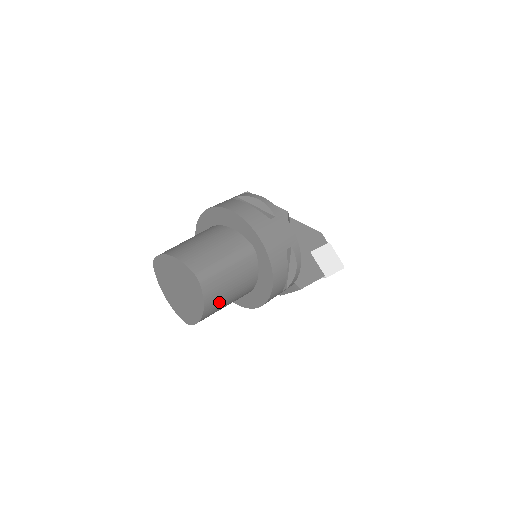
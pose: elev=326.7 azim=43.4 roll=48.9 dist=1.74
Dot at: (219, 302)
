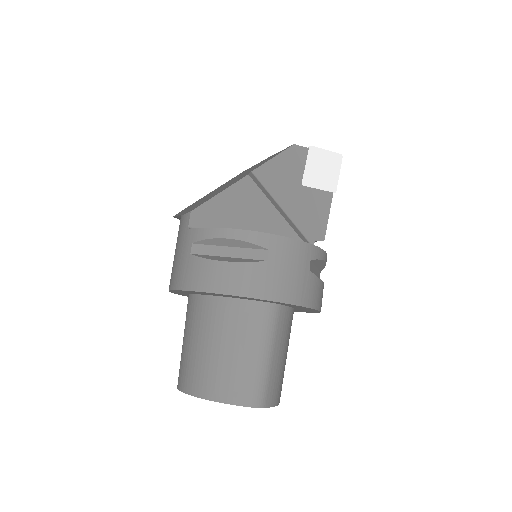
Dot at: (283, 376)
